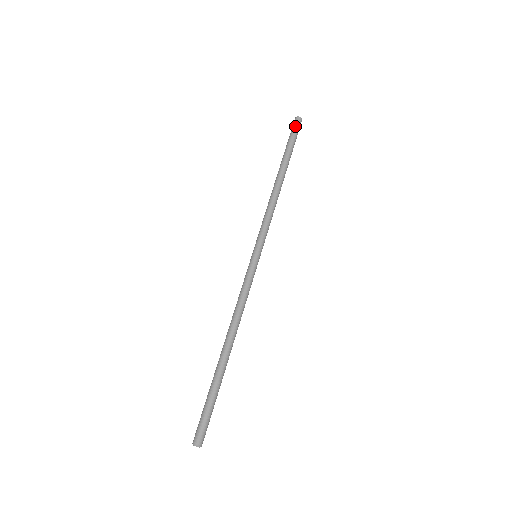
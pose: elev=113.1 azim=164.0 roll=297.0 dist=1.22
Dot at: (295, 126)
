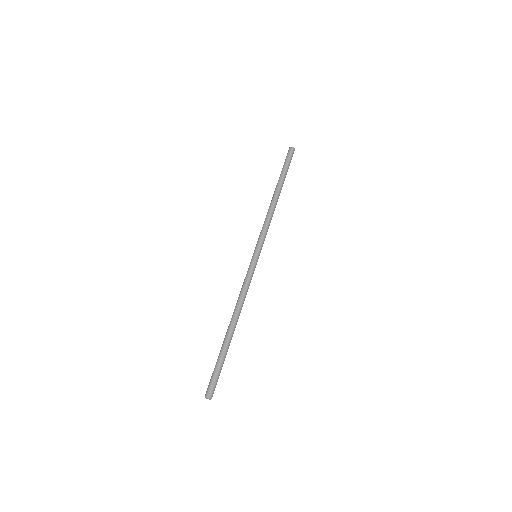
Dot at: (292, 155)
